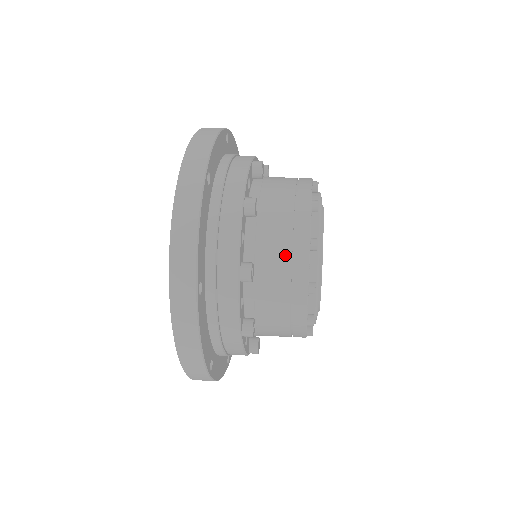
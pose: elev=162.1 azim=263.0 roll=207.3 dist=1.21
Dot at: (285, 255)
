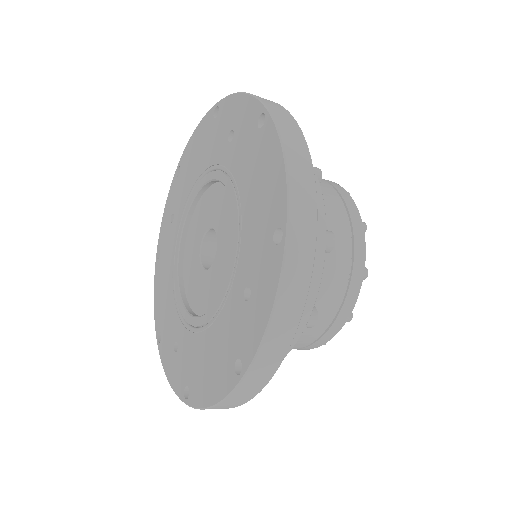
Dot at: (346, 232)
